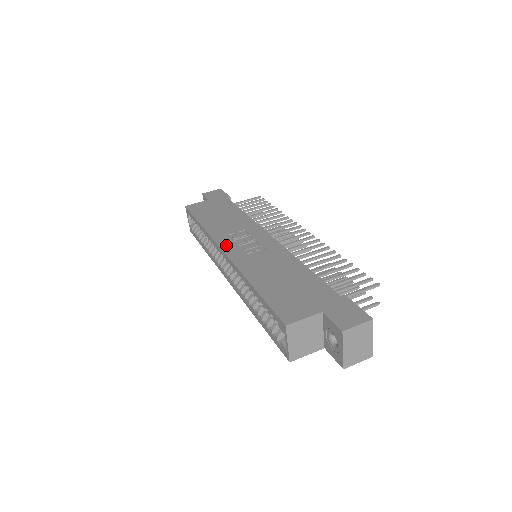
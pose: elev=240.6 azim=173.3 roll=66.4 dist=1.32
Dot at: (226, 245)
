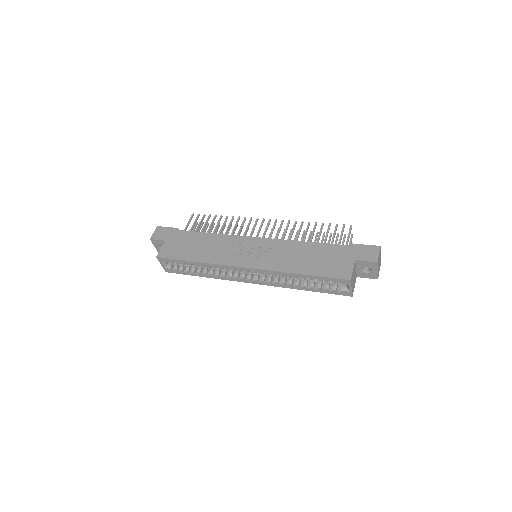
Dot at: (241, 263)
